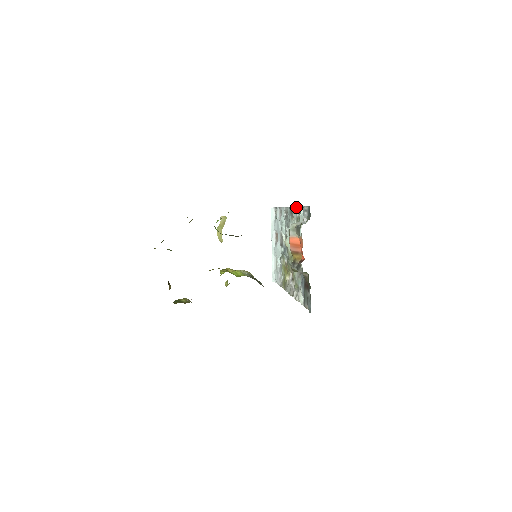
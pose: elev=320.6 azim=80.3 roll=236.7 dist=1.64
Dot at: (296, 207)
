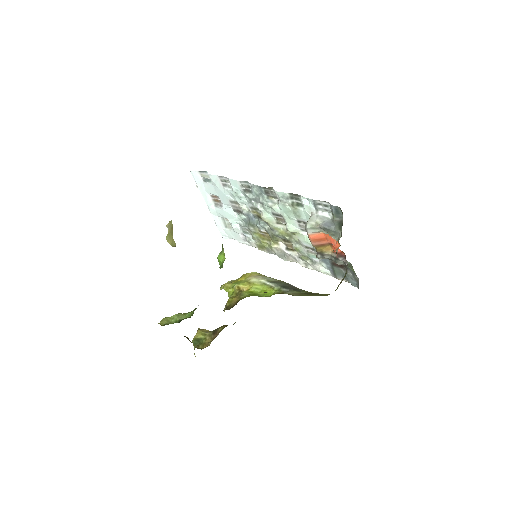
Dot at: (286, 194)
